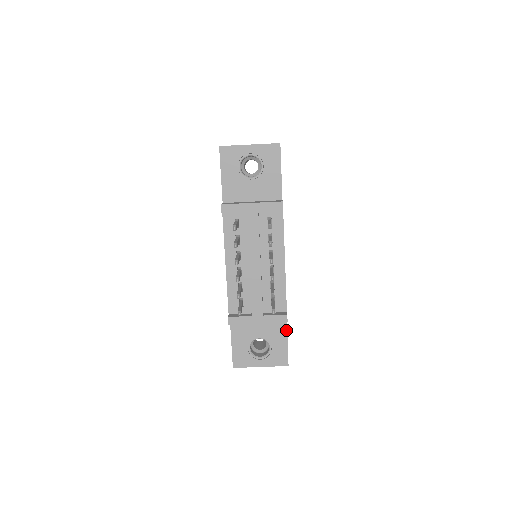
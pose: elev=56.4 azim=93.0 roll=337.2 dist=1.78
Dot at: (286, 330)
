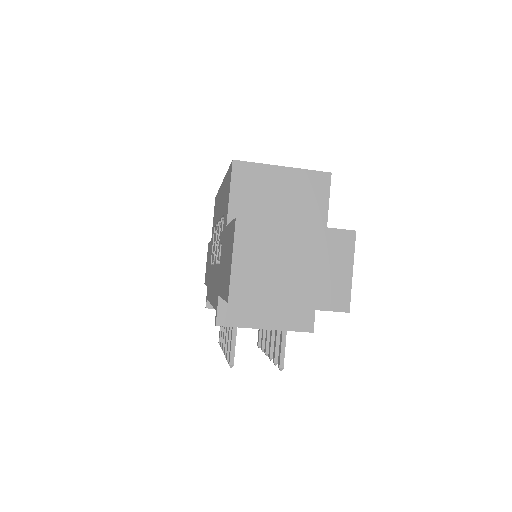
Dot at: occluded
